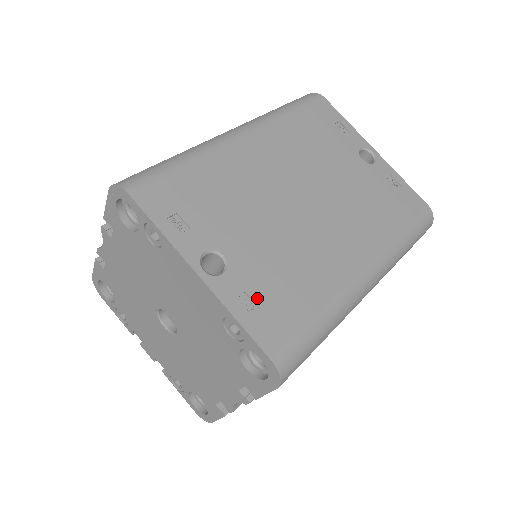
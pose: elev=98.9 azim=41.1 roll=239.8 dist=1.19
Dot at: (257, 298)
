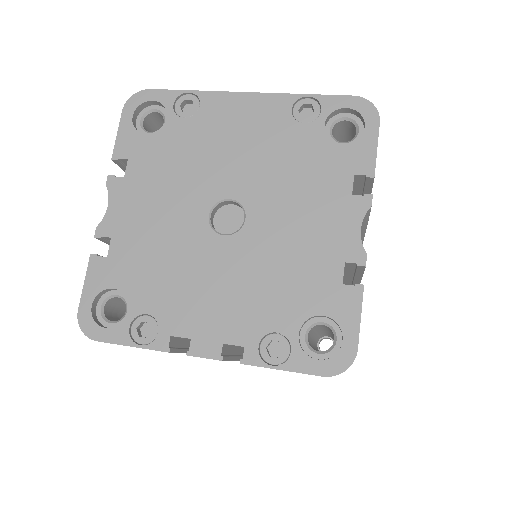
Dot at: occluded
